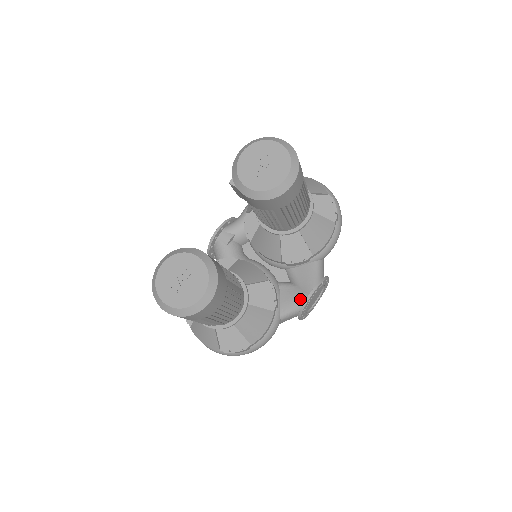
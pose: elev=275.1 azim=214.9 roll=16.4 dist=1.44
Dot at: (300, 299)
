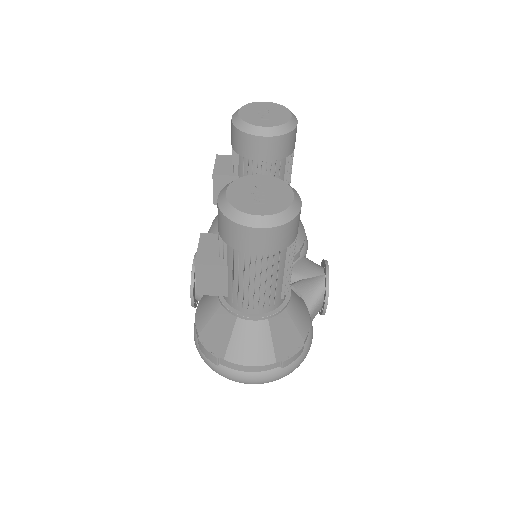
Dot at: (317, 283)
